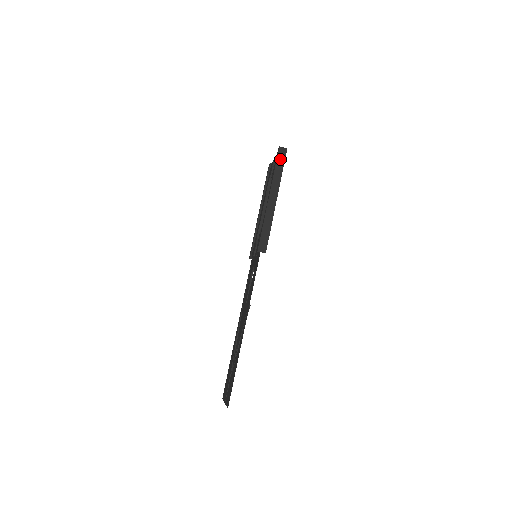
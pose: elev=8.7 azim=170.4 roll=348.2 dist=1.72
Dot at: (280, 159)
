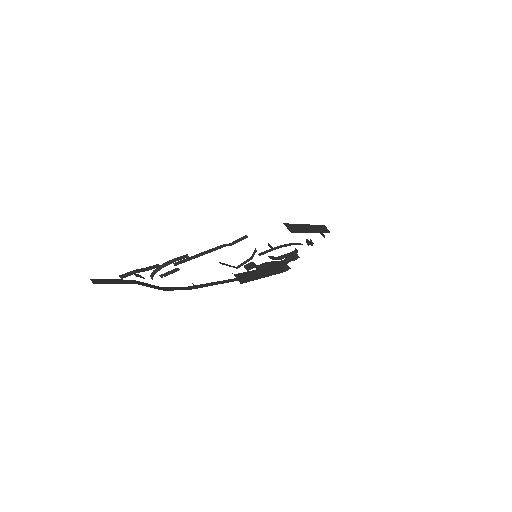
Dot at: (323, 228)
